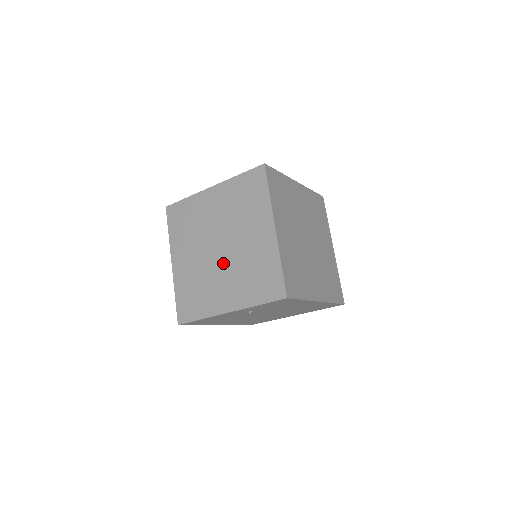
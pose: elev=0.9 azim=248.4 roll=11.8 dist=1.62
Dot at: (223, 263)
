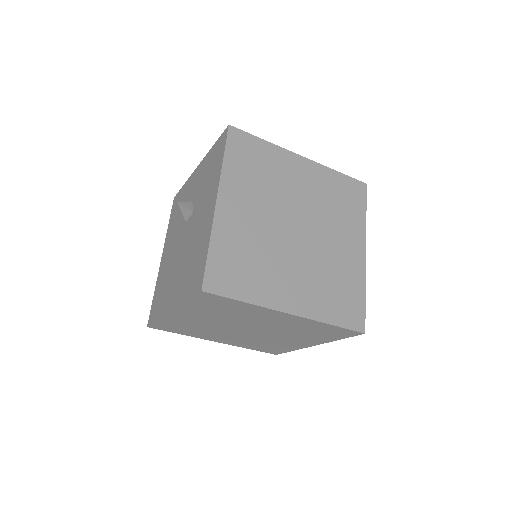
Dot at: (240, 334)
